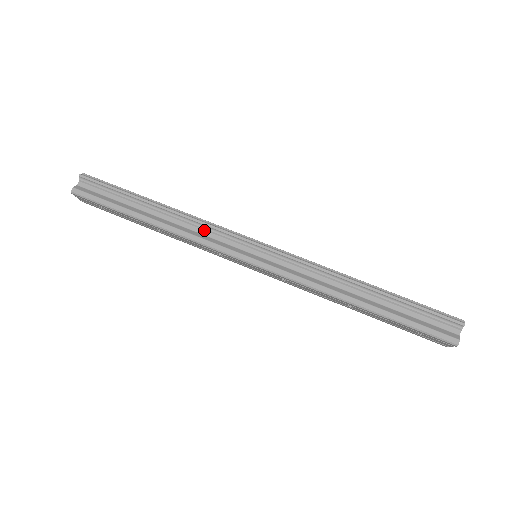
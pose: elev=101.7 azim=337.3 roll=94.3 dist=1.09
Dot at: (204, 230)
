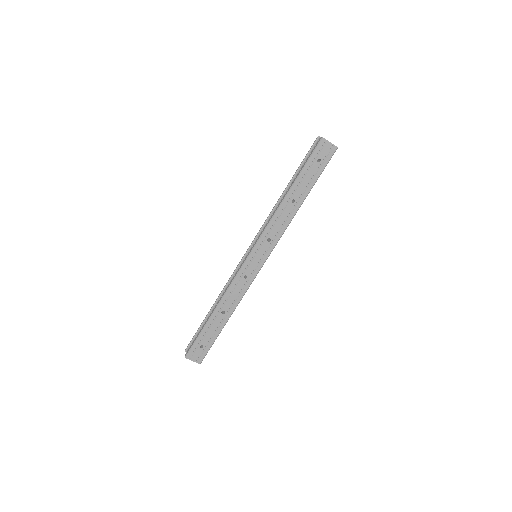
Dot at: occluded
